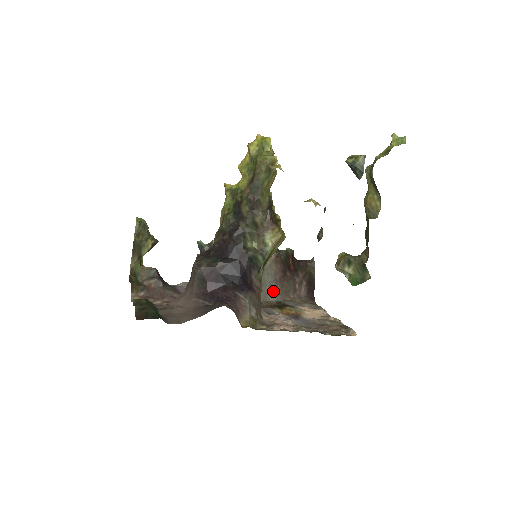
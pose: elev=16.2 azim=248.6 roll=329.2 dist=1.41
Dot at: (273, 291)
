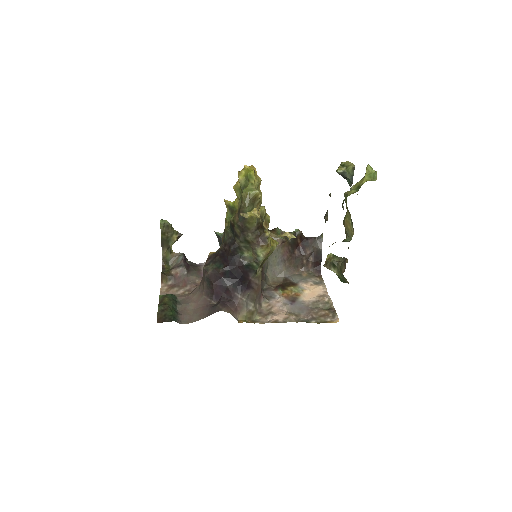
Dot at: (281, 269)
